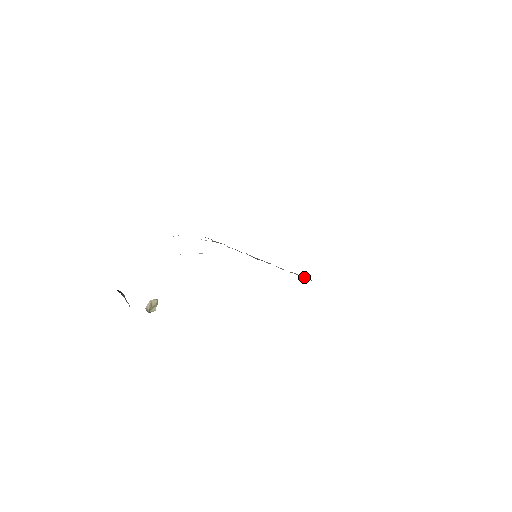
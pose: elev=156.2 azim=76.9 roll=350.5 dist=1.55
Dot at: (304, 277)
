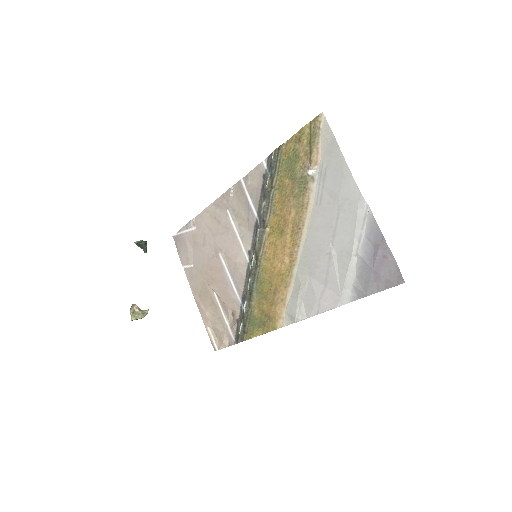
Dot at: (269, 169)
